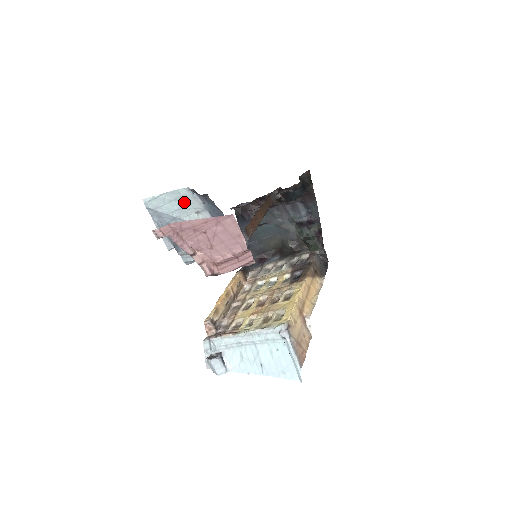
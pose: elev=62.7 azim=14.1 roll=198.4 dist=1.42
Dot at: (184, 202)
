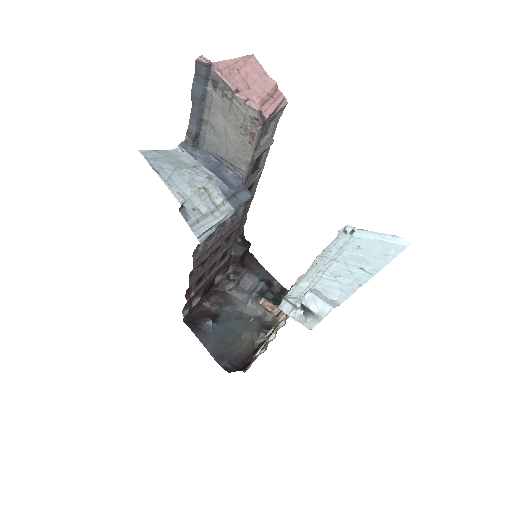
Dot at: (178, 159)
